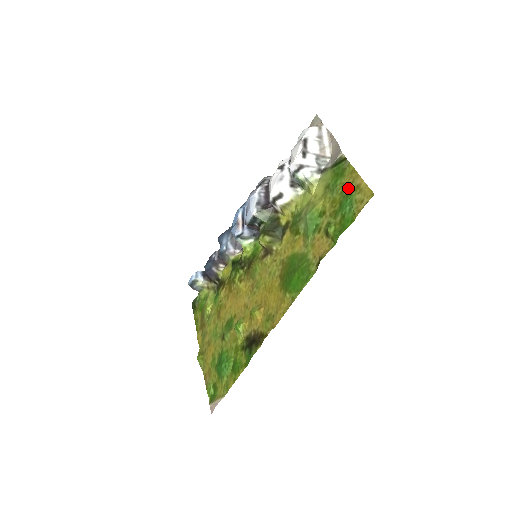
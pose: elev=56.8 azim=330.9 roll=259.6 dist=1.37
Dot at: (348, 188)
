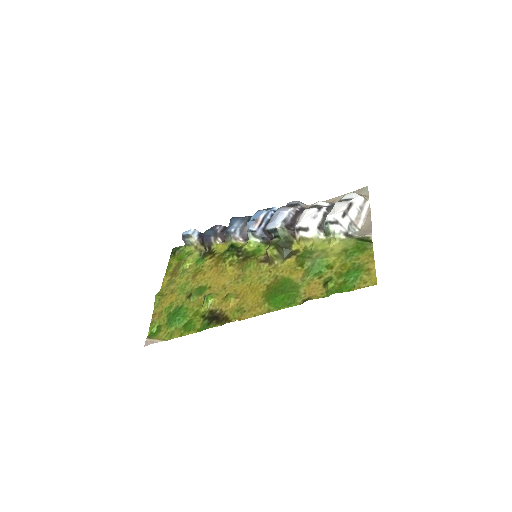
Dot at: (361, 264)
